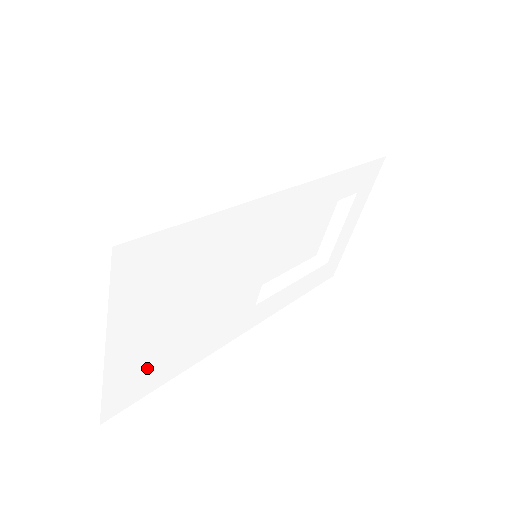
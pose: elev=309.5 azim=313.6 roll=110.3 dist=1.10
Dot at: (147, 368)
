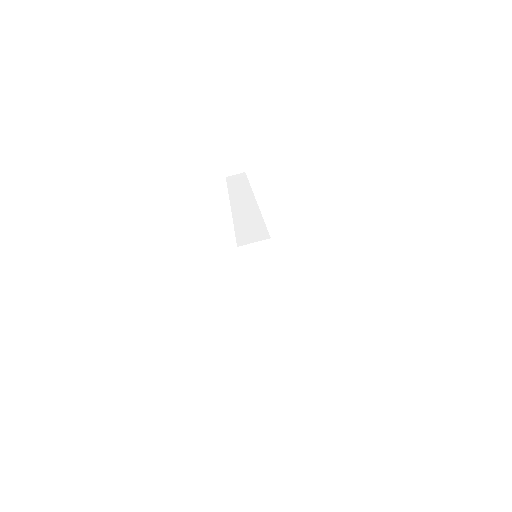
Dot at: occluded
